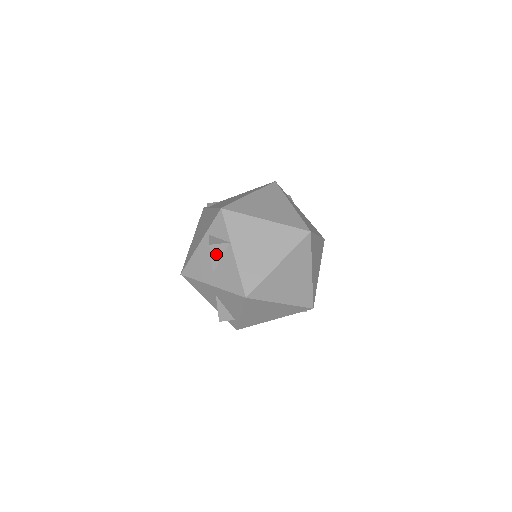
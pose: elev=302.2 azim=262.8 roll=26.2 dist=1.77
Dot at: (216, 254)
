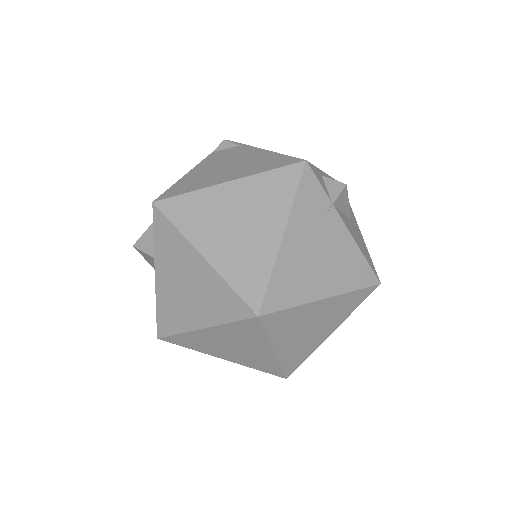
Dot at: (147, 258)
